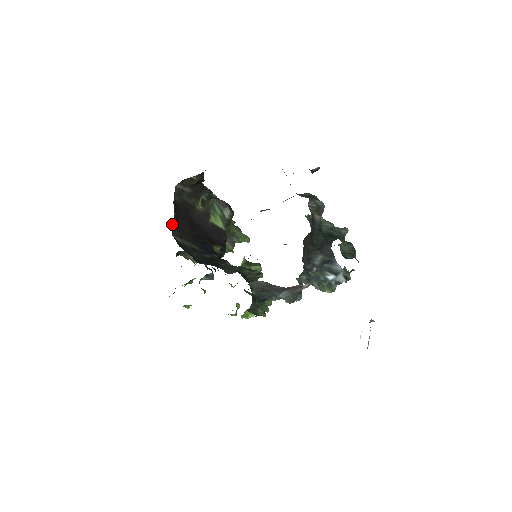
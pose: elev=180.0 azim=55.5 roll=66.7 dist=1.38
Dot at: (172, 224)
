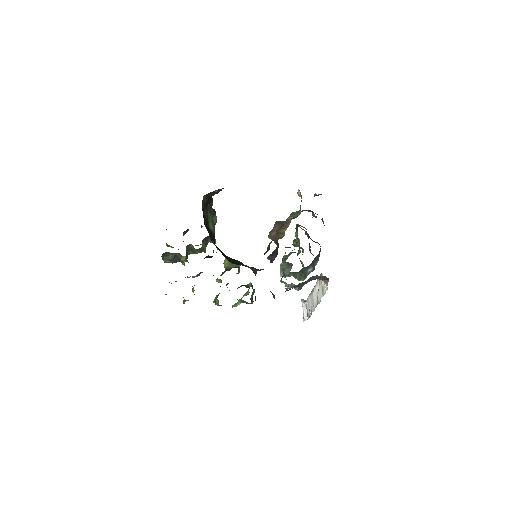
Dot at: occluded
